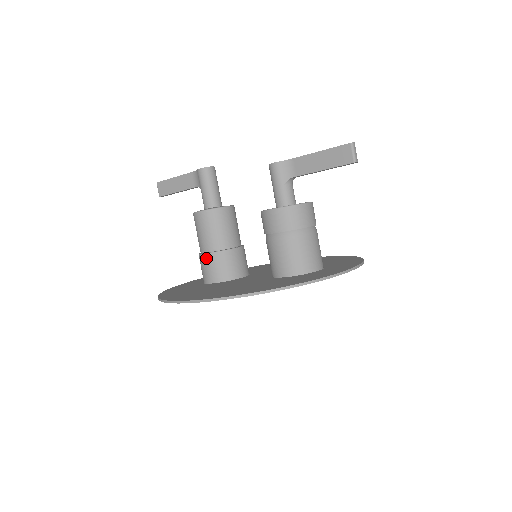
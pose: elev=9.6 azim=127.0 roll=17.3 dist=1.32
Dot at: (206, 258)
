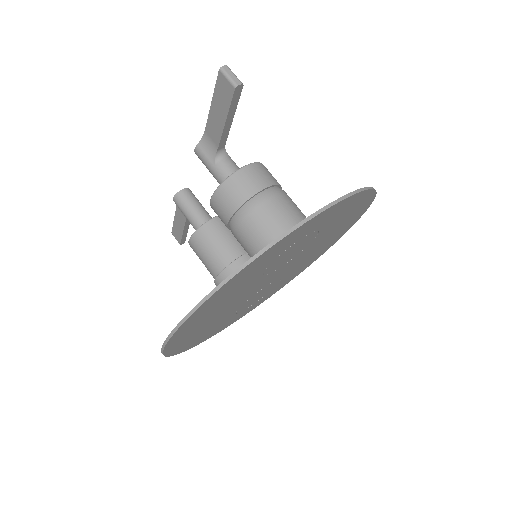
Dot at: (217, 285)
